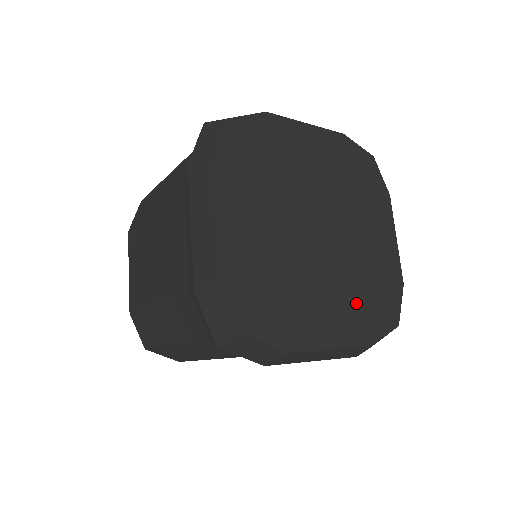
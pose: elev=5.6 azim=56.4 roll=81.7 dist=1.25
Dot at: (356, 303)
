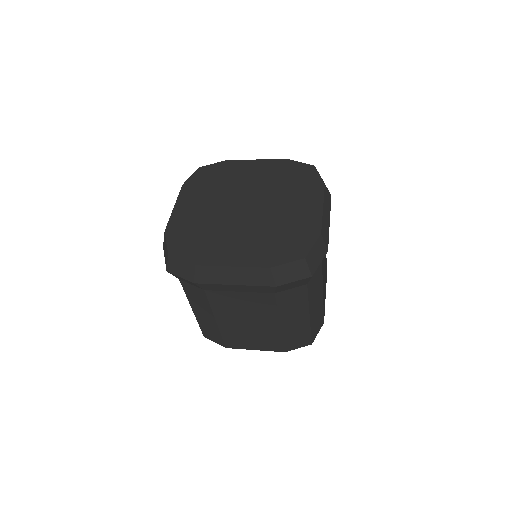
Dot at: (264, 243)
